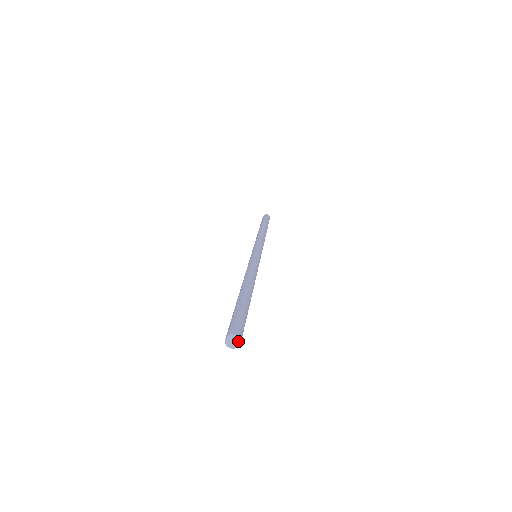
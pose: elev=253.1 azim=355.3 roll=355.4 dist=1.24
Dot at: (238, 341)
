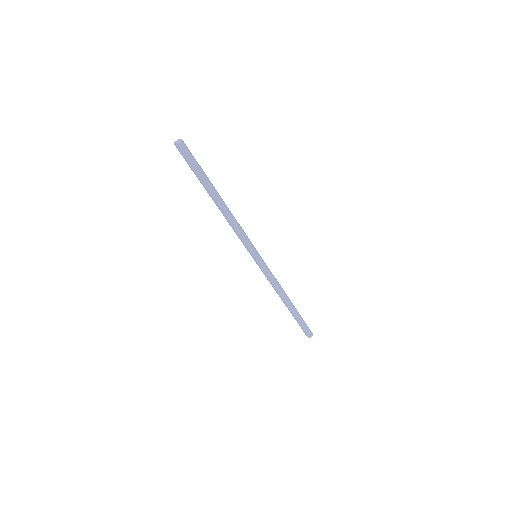
Dot at: (179, 142)
